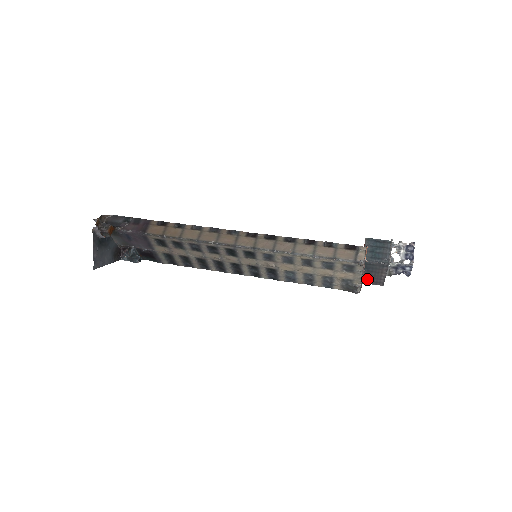
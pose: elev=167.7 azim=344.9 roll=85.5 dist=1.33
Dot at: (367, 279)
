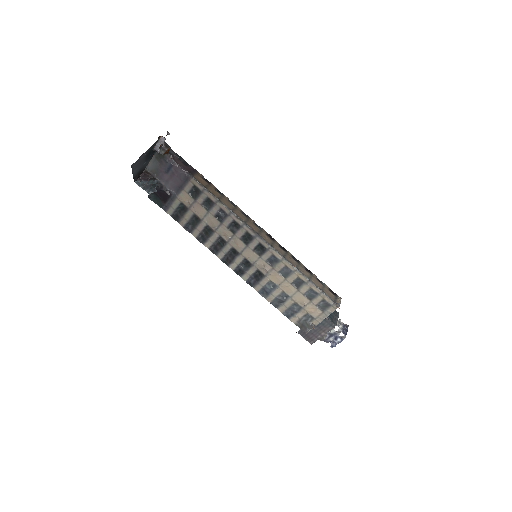
Dot at: occluded
